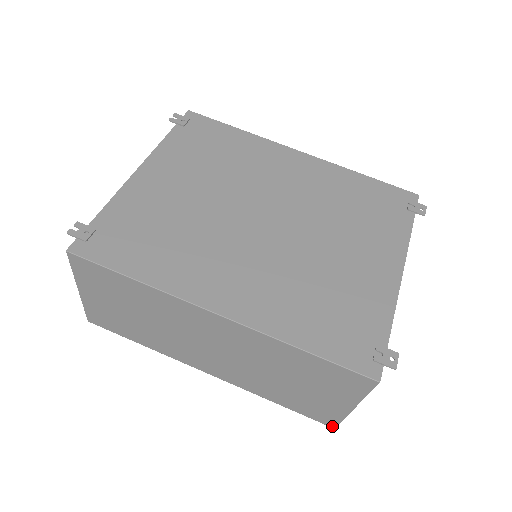
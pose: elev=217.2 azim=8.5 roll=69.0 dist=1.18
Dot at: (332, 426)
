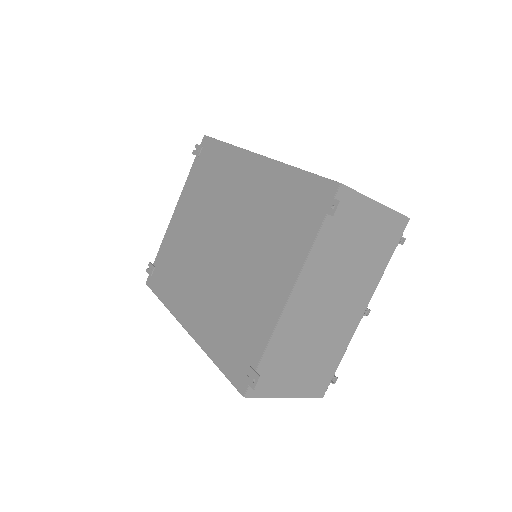
Dot at: (318, 396)
